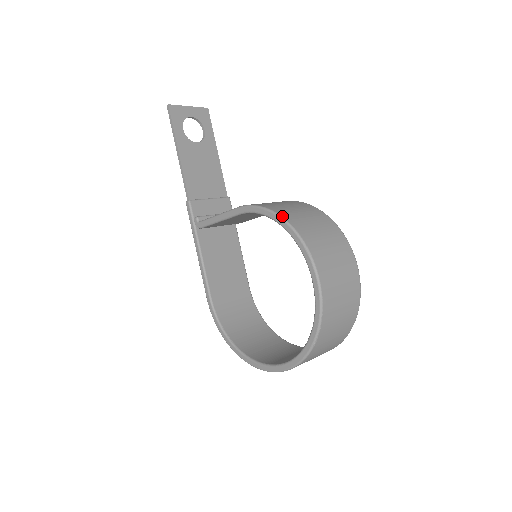
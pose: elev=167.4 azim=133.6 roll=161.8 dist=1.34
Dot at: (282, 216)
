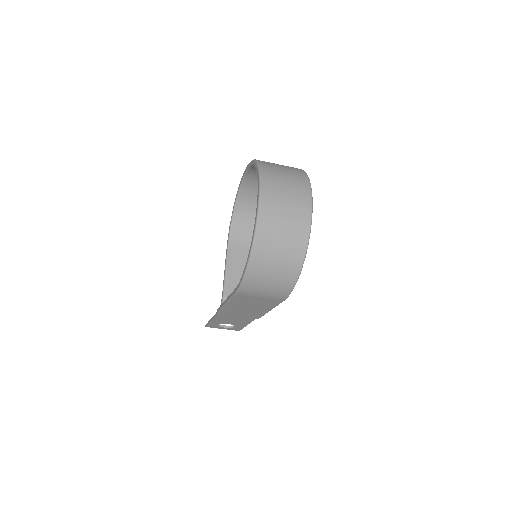
Dot at: occluded
